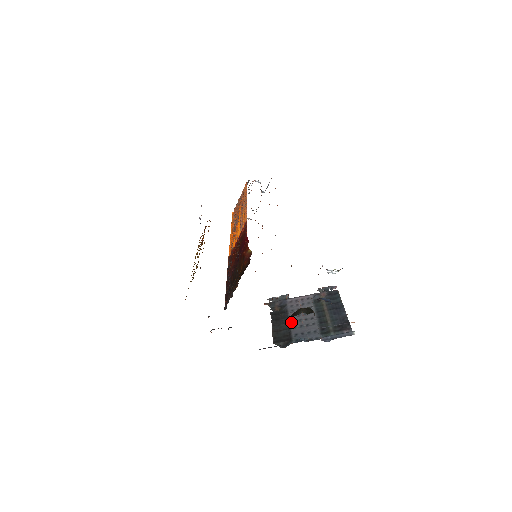
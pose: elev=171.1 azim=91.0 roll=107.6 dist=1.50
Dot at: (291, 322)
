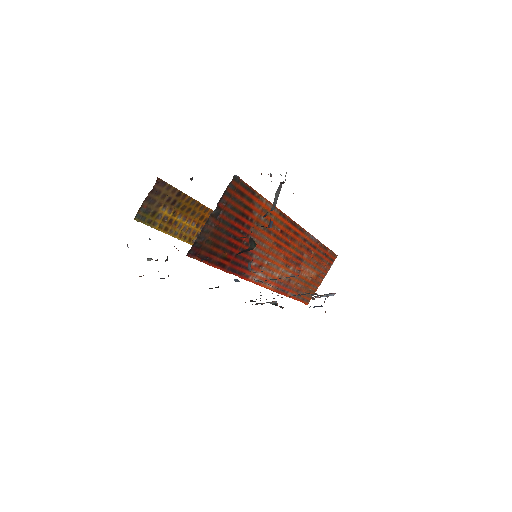
Dot at: occluded
